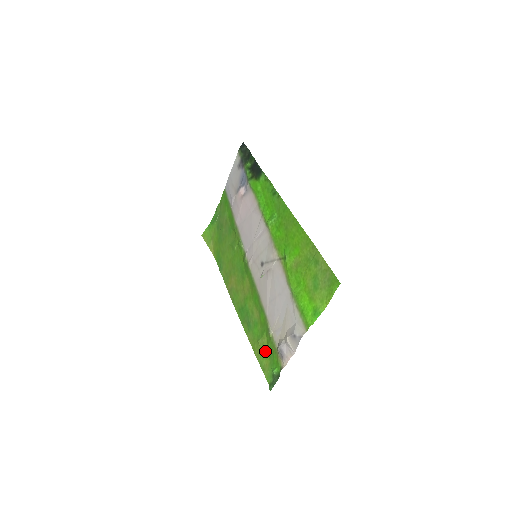
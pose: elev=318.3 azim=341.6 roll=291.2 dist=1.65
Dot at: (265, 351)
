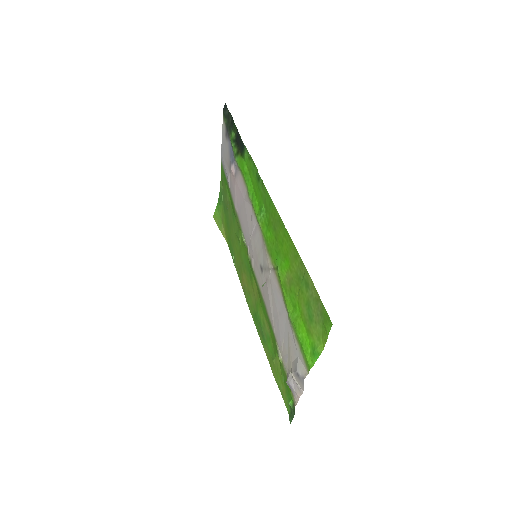
Dot at: (280, 374)
